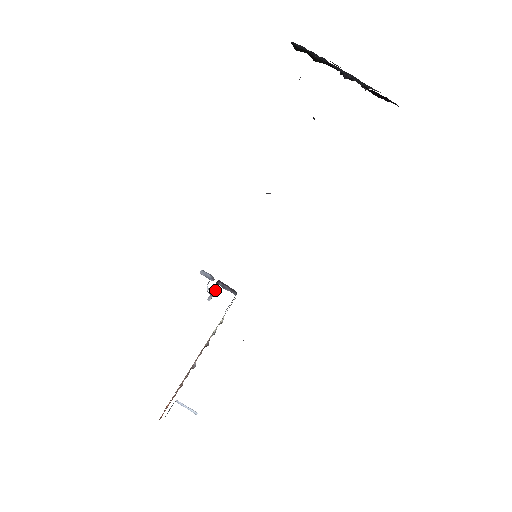
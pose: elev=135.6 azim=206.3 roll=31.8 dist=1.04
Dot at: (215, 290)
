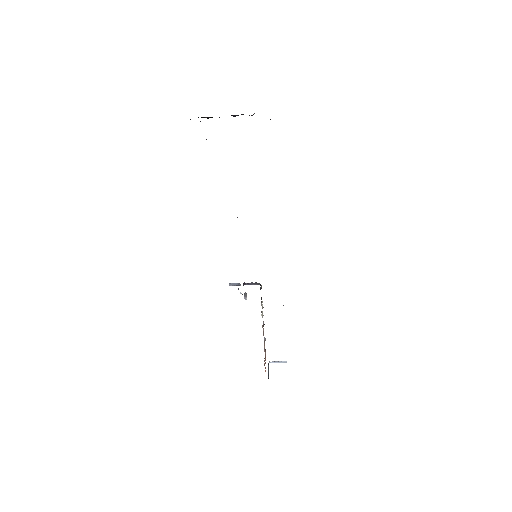
Dot at: occluded
